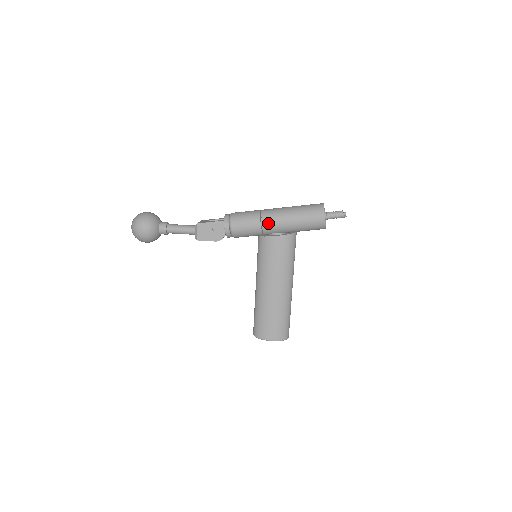
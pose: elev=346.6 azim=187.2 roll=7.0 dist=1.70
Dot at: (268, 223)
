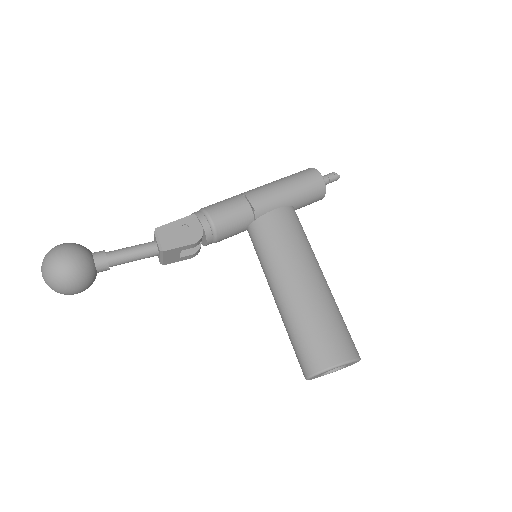
Dot at: (257, 197)
